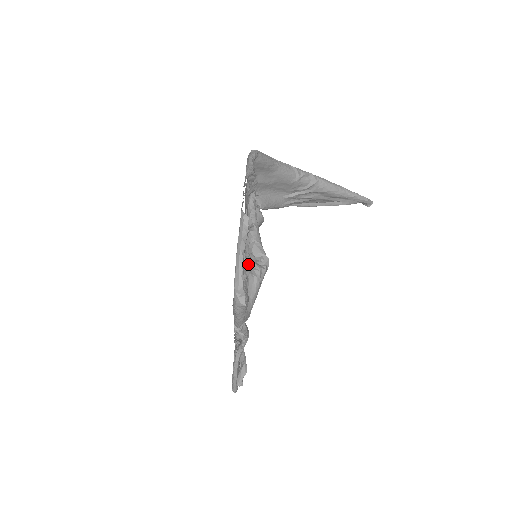
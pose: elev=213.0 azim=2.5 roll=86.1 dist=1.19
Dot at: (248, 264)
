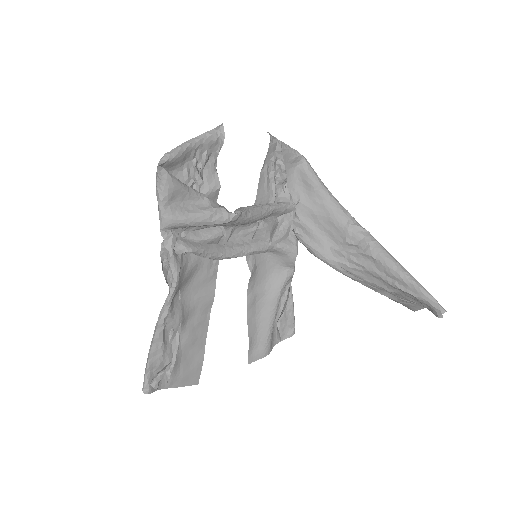
Dot at: (218, 204)
